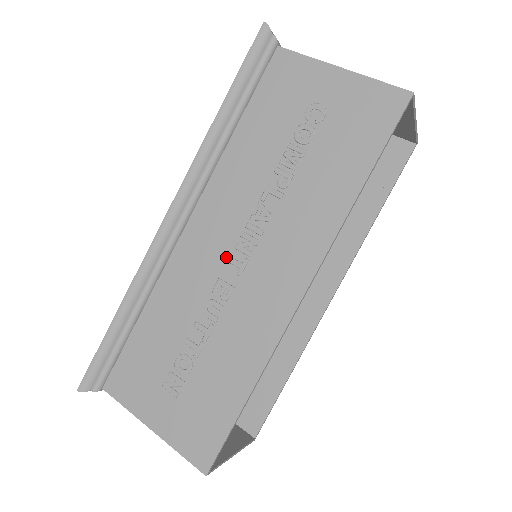
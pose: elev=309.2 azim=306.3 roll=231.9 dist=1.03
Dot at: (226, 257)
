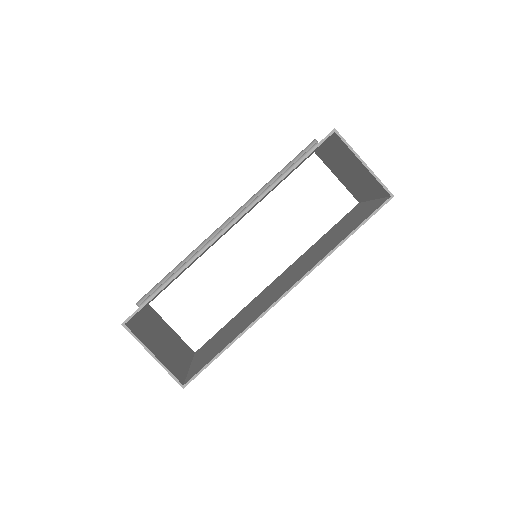
Dot at: occluded
